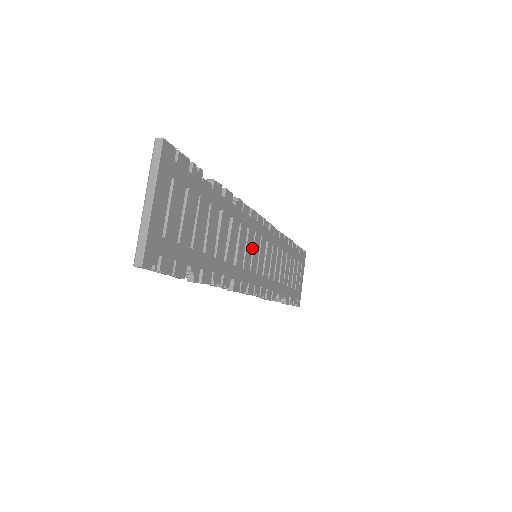
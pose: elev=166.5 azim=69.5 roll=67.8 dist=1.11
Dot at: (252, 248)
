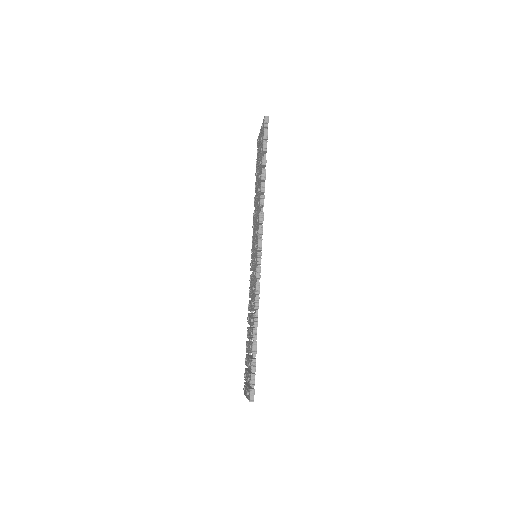
Dot at: occluded
